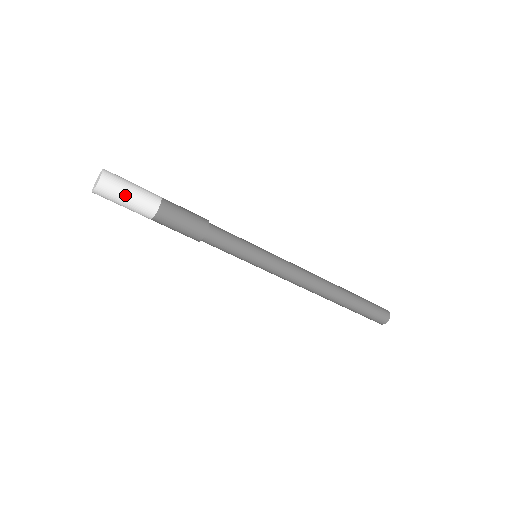
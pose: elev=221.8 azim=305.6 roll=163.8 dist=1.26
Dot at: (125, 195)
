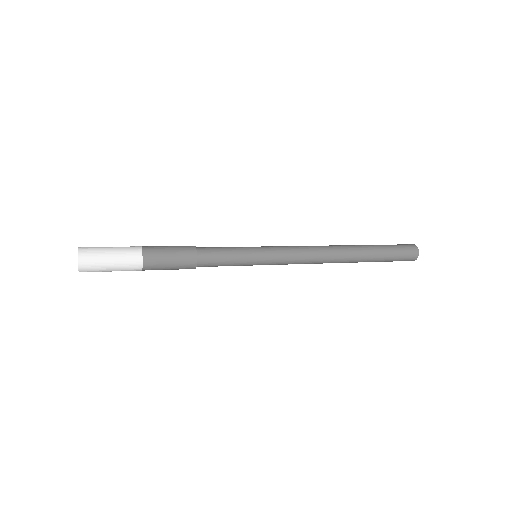
Dot at: (107, 269)
